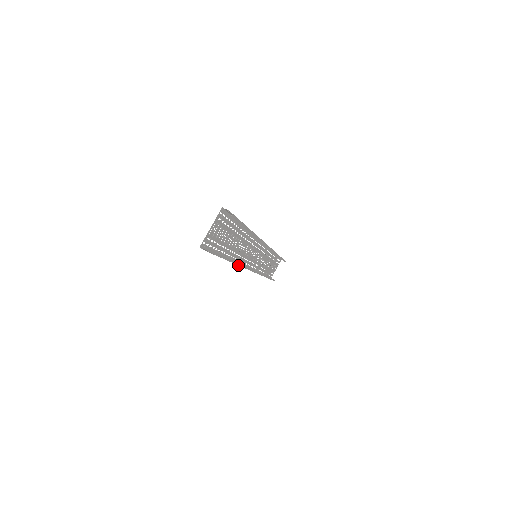
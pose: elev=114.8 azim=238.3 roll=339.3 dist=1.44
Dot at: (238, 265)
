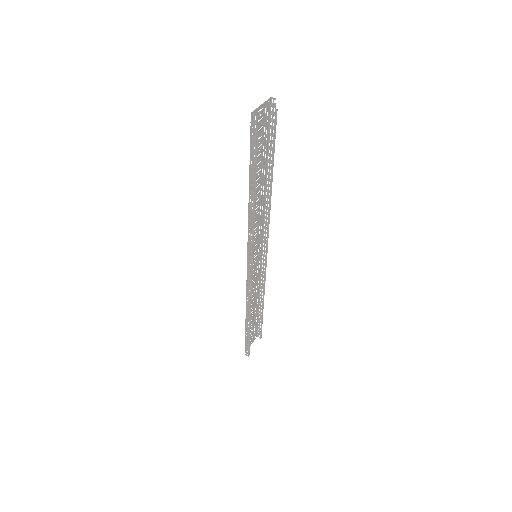
Dot at: (254, 217)
